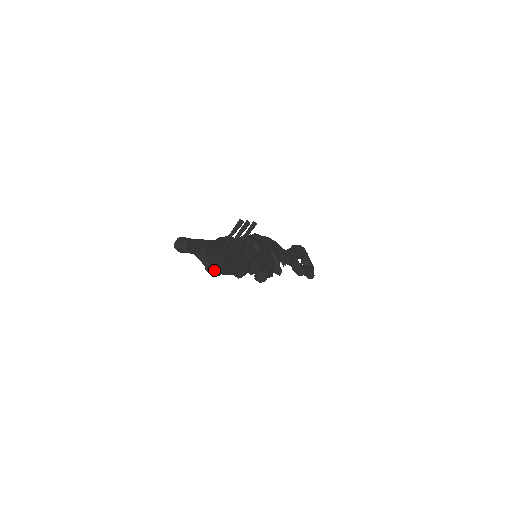
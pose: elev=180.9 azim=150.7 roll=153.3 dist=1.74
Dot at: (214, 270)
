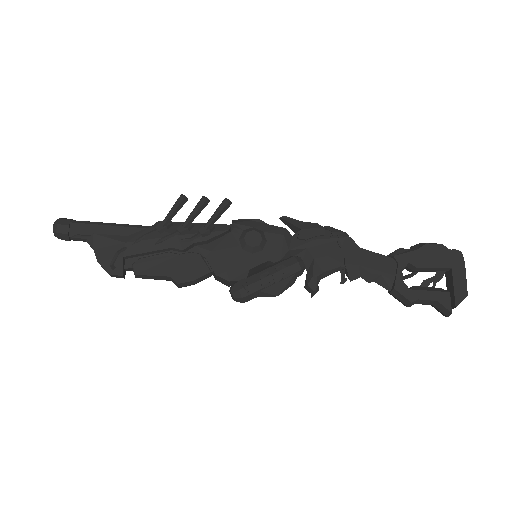
Dot at: (105, 269)
